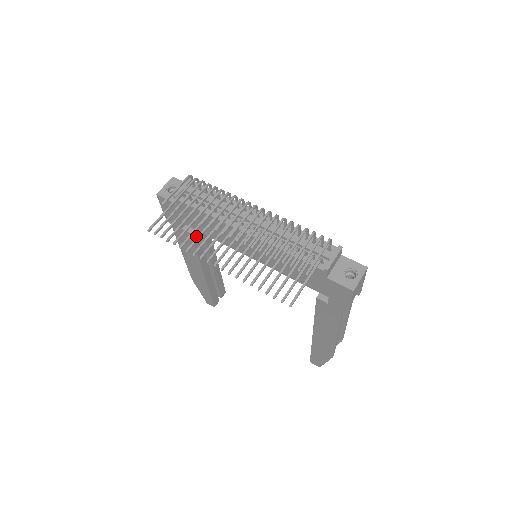
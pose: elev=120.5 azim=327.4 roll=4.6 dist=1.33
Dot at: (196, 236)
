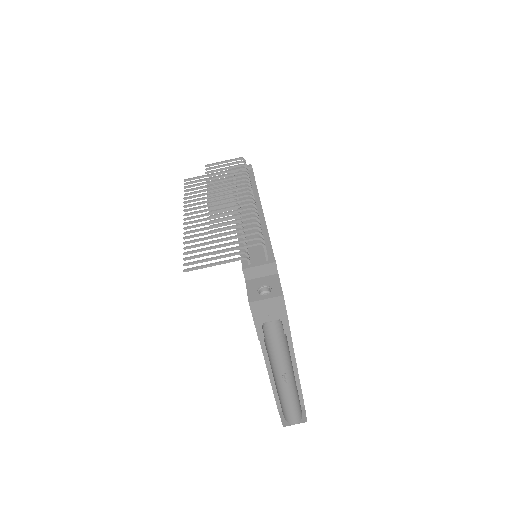
Dot at: occluded
